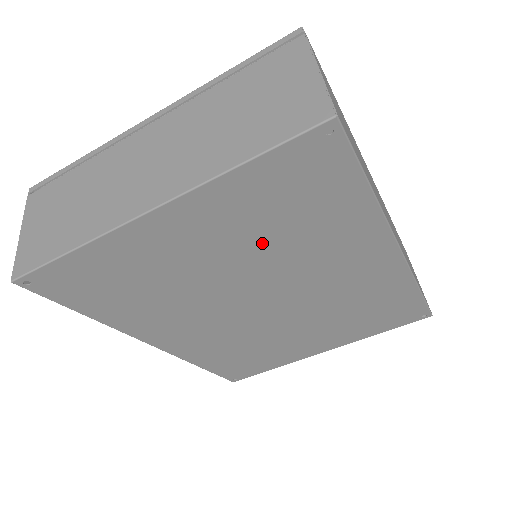
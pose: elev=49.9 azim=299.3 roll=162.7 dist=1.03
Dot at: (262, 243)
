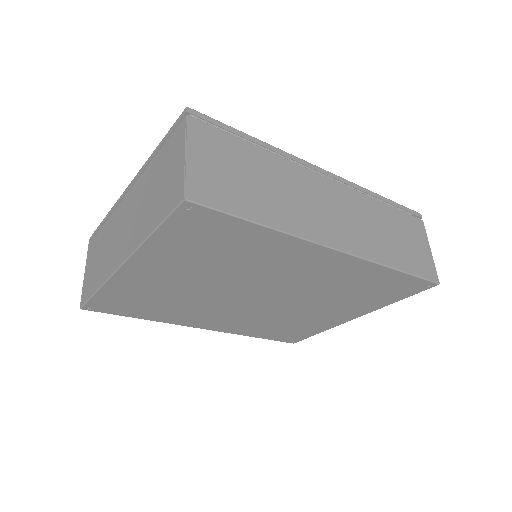
Dot at: (214, 267)
